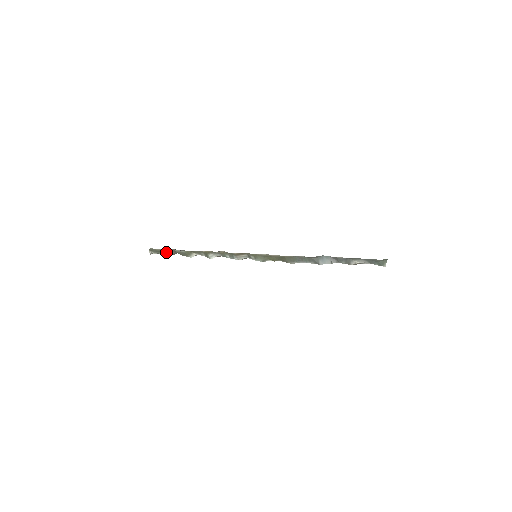
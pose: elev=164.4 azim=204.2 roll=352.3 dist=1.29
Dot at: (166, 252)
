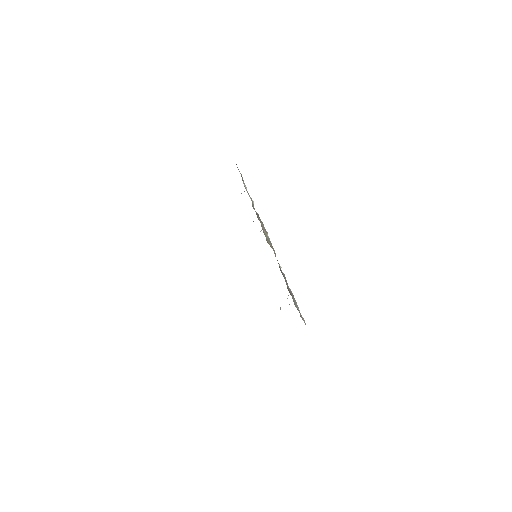
Dot at: occluded
